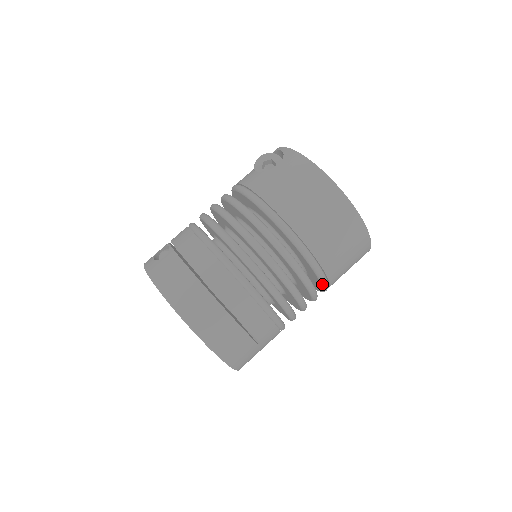
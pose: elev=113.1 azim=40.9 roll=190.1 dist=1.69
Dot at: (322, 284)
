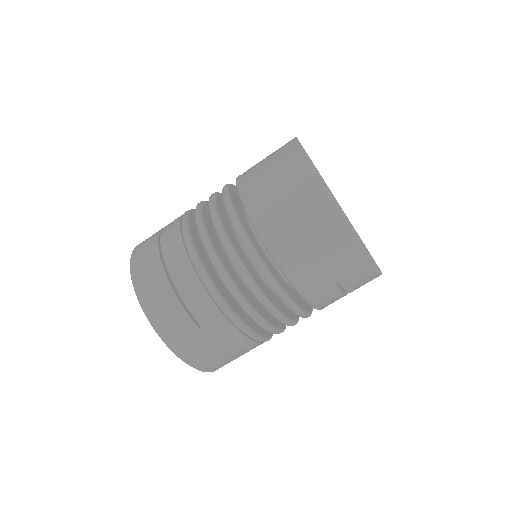
Dot at: (283, 274)
